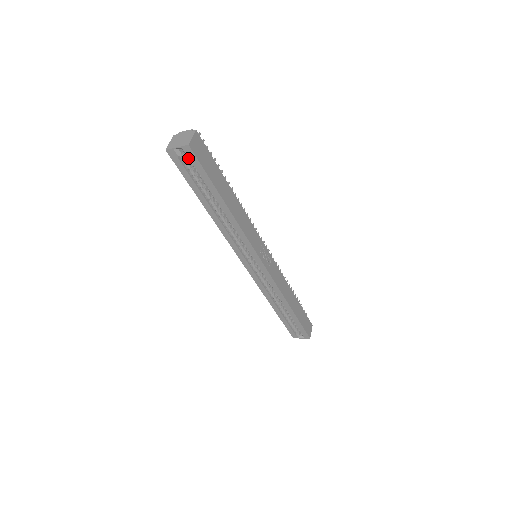
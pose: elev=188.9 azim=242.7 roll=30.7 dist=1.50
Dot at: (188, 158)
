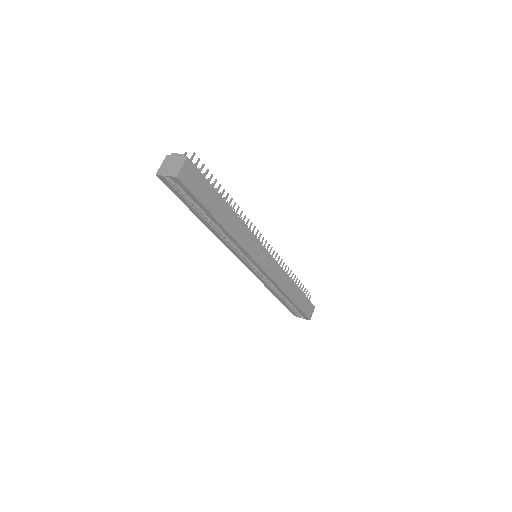
Dot at: (178, 184)
